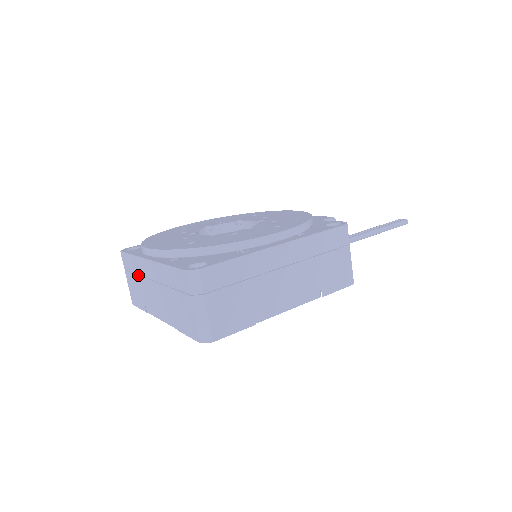
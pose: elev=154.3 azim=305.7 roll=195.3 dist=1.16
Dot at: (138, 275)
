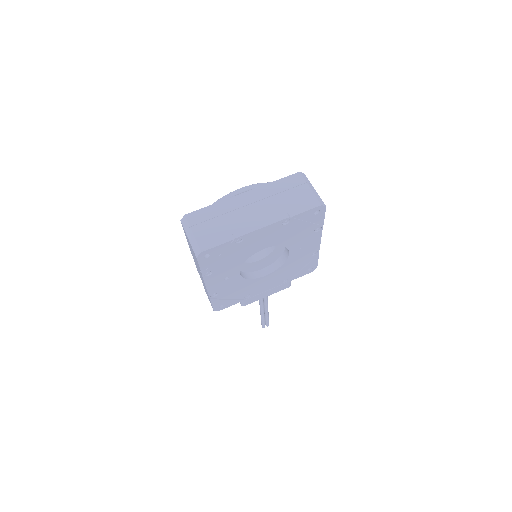
Dot at: (222, 215)
